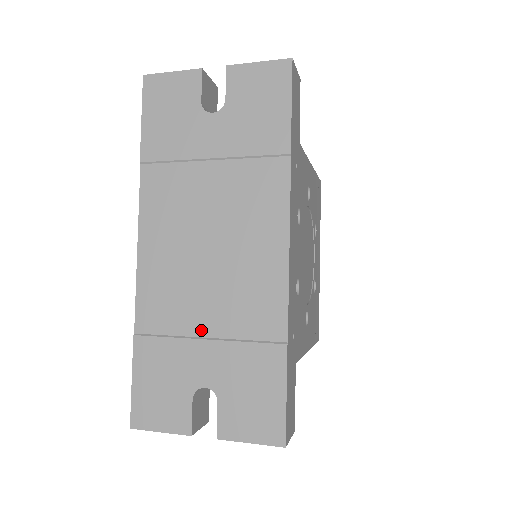
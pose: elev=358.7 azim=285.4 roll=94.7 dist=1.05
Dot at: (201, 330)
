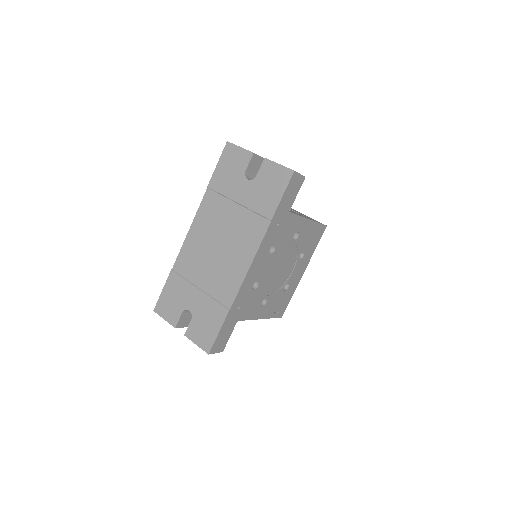
Dot at: (199, 283)
